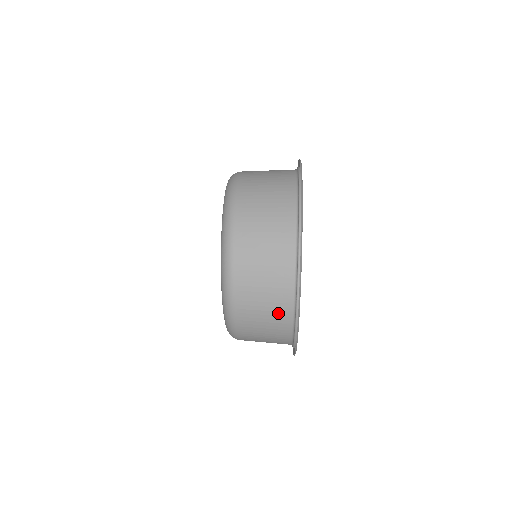
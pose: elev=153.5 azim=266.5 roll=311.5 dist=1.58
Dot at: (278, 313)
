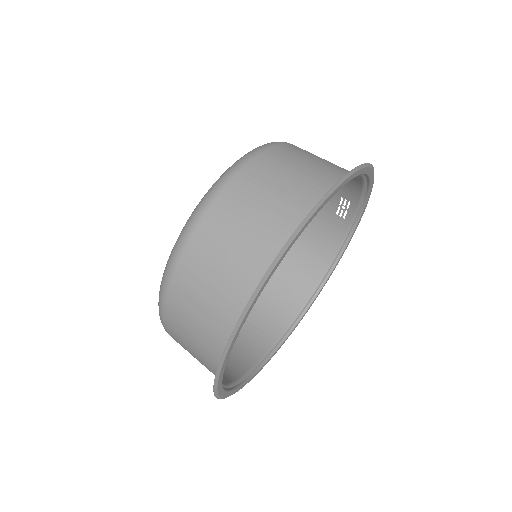
Dot at: (228, 293)
